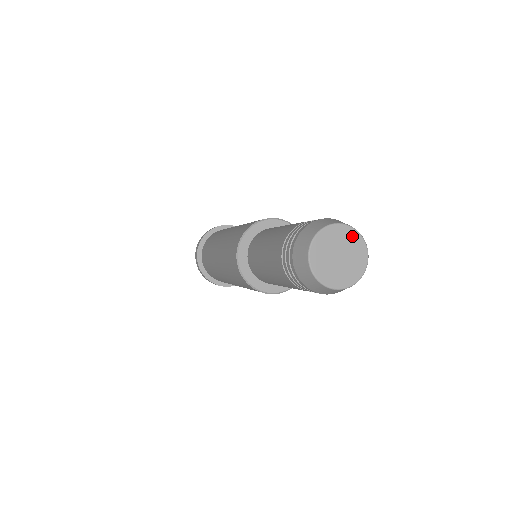
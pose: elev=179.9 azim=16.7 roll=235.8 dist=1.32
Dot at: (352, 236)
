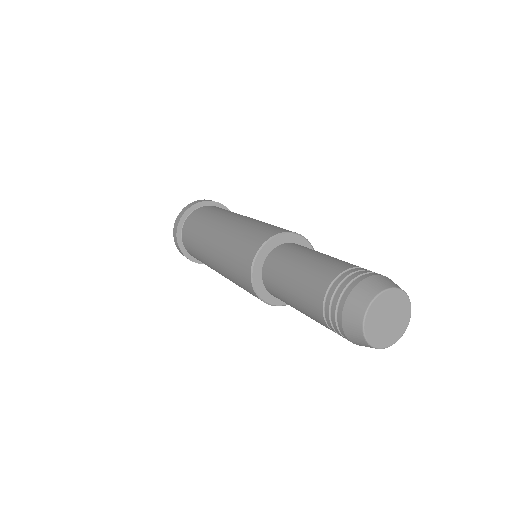
Dot at: (406, 313)
